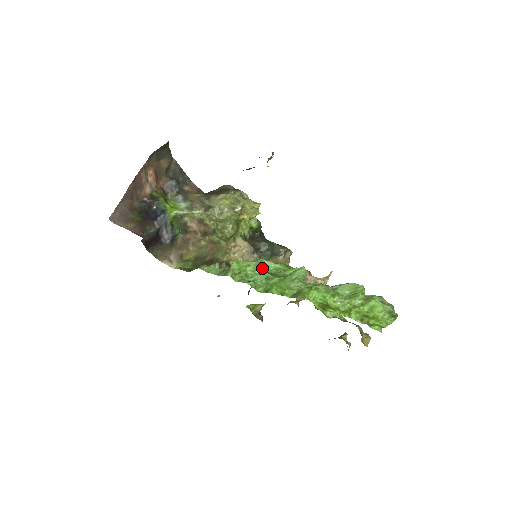
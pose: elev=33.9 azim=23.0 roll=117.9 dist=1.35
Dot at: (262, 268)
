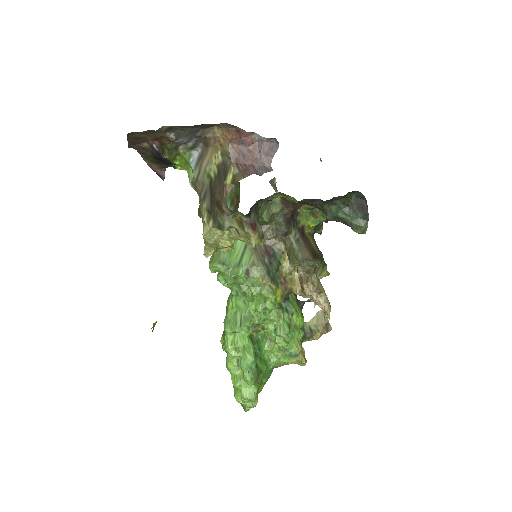
Dot at: (234, 283)
